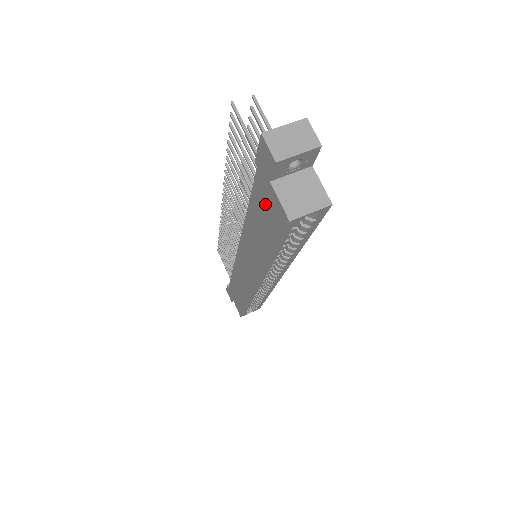
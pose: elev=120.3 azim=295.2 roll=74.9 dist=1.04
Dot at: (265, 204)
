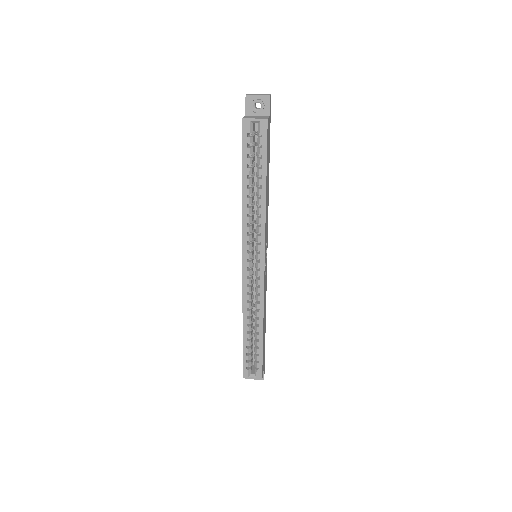
Dot at: occluded
